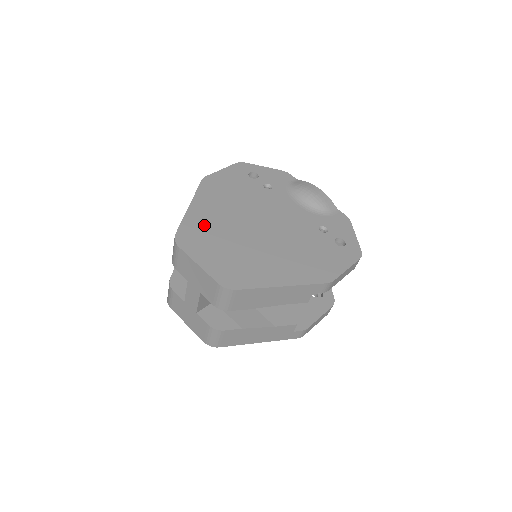
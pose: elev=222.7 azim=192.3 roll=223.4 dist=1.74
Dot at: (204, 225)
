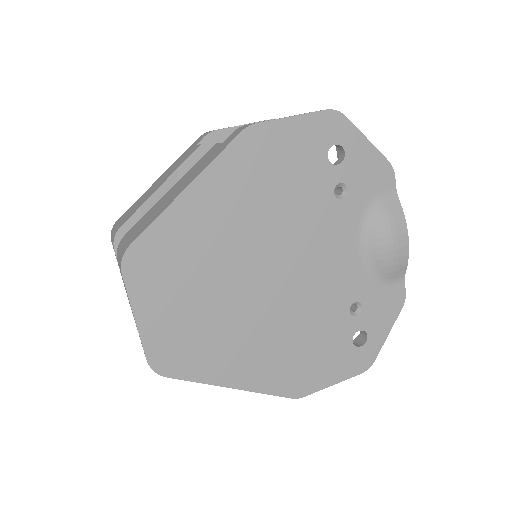
Dot at: (187, 242)
